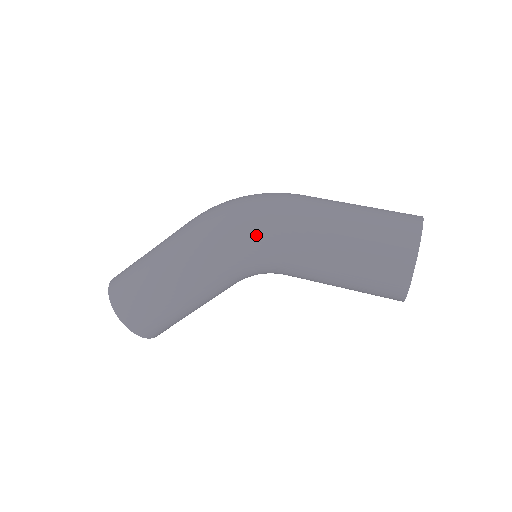
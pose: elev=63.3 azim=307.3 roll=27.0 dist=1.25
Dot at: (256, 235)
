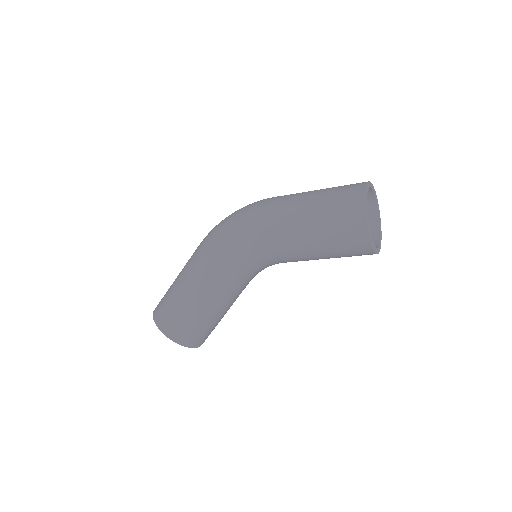
Dot at: (244, 234)
